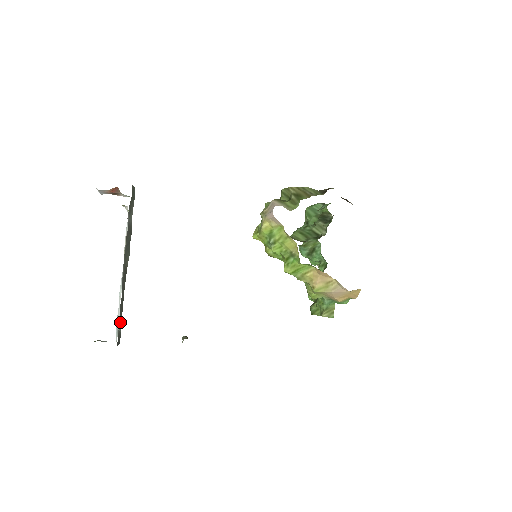
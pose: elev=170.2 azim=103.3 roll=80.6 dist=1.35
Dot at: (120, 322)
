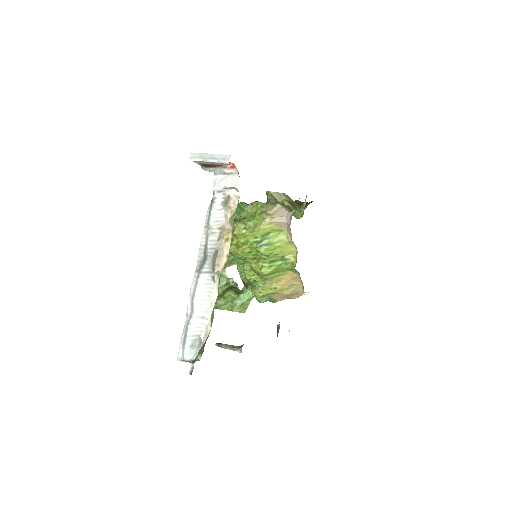
Dot at: (192, 333)
